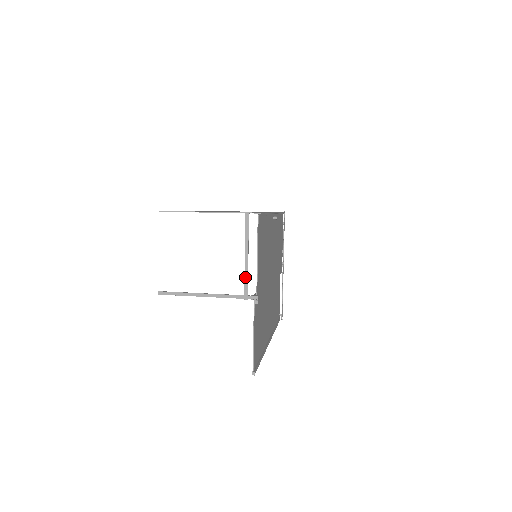
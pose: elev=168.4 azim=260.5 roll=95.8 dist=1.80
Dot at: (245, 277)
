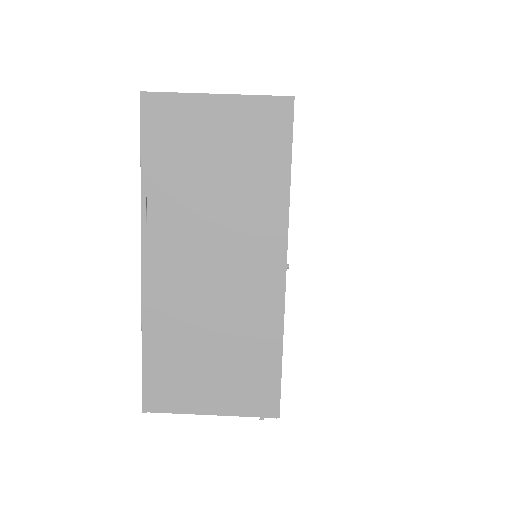
Dot at: occluded
